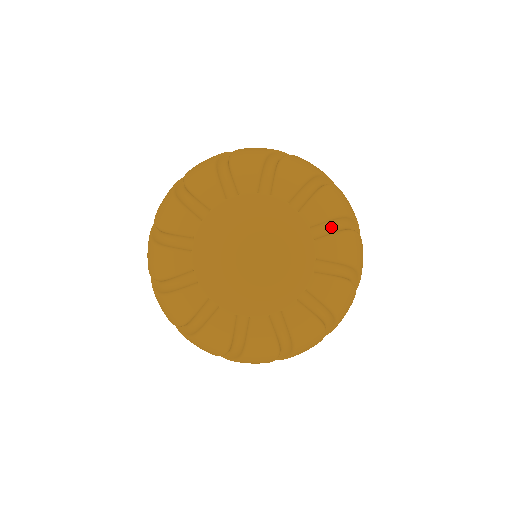
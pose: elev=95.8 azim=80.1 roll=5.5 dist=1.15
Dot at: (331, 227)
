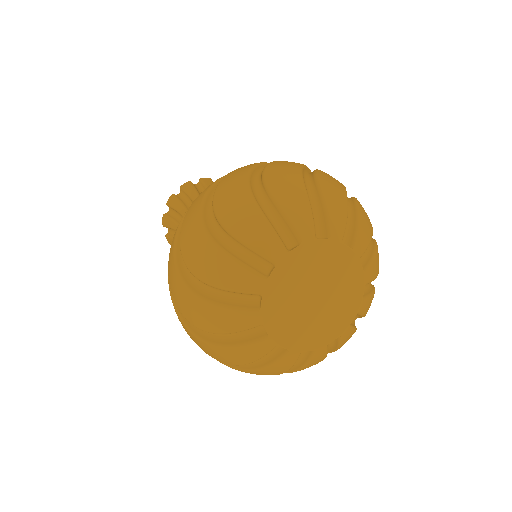
Dot at: (355, 319)
